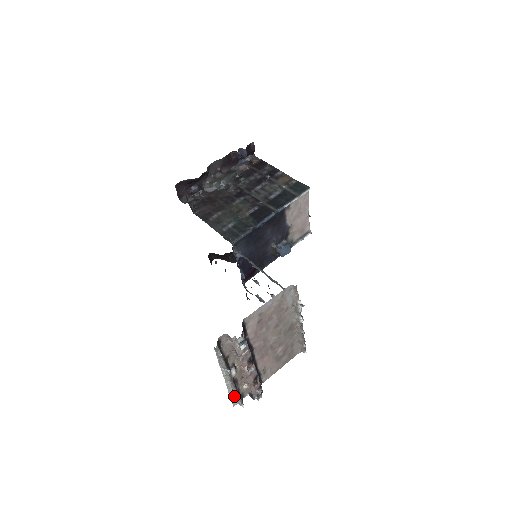
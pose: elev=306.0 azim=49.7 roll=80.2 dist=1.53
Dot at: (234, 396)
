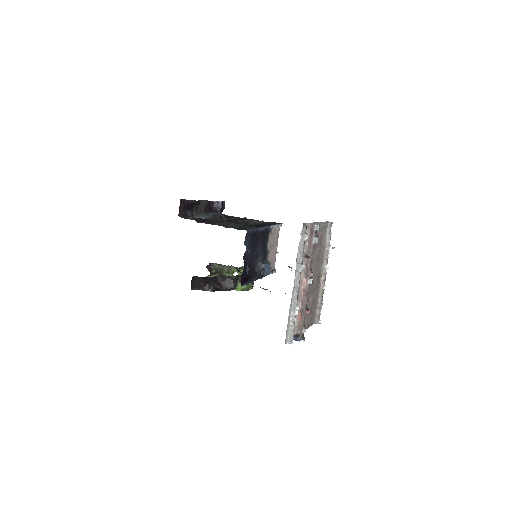
Dot at: (289, 324)
